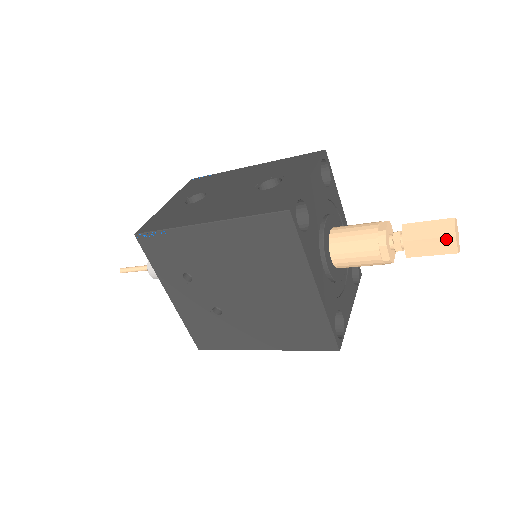
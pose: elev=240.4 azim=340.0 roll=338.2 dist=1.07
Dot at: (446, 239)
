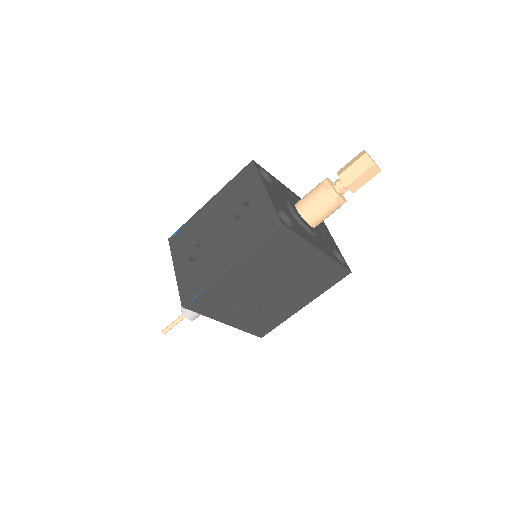
Dot at: (370, 169)
